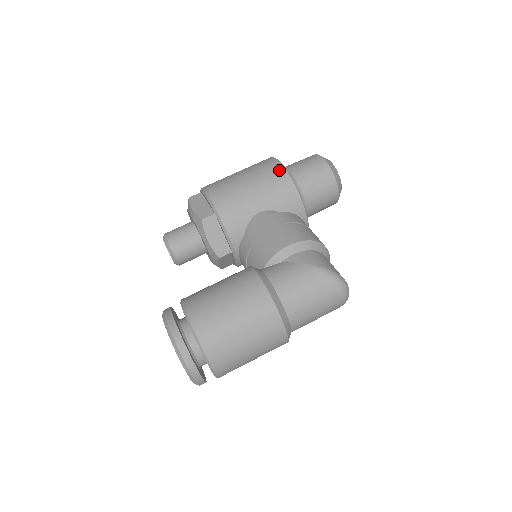
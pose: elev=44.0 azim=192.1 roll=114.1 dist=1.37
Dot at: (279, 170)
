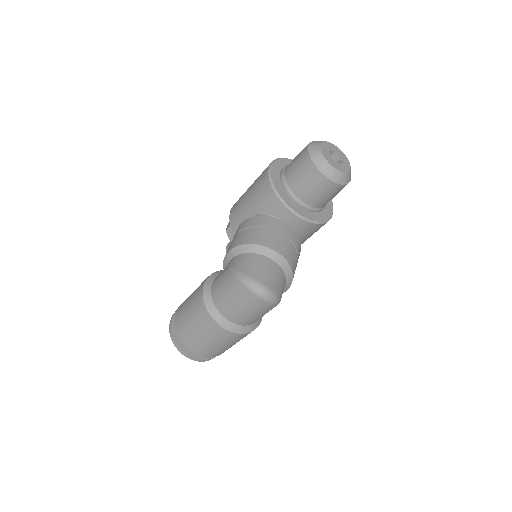
Dot at: (265, 174)
